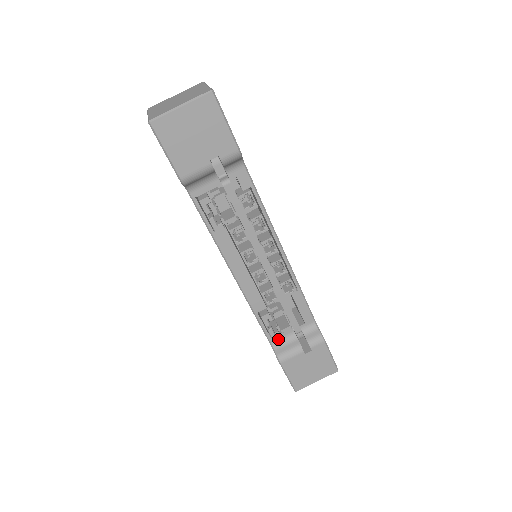
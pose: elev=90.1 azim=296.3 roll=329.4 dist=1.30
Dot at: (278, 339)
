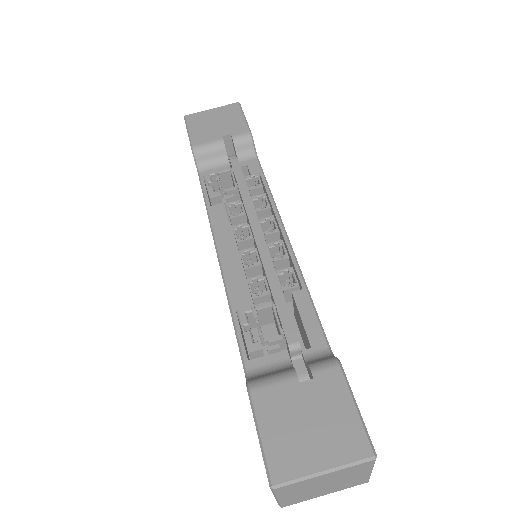
Dot at: (260, 367)
